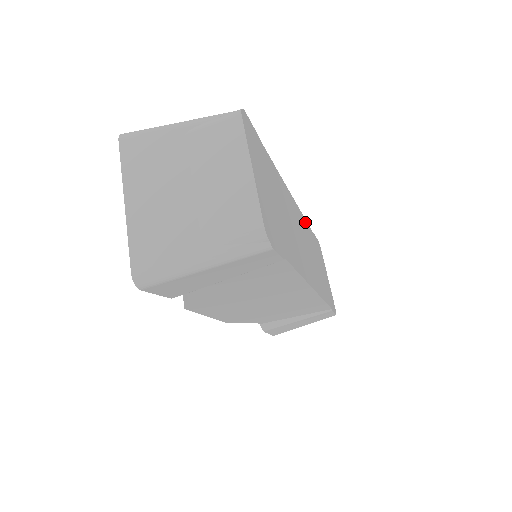
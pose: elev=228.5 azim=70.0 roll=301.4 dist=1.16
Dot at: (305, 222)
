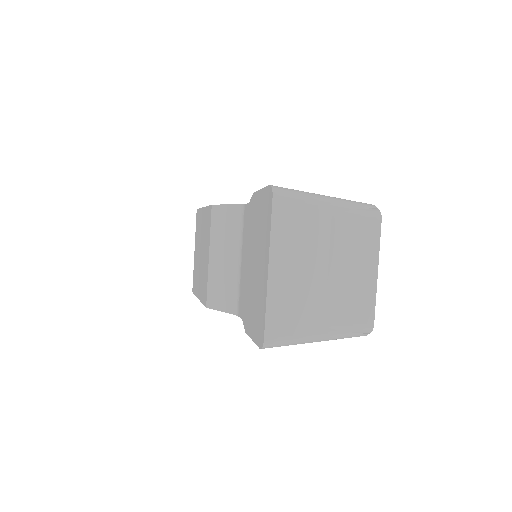
Dot at: occluded
